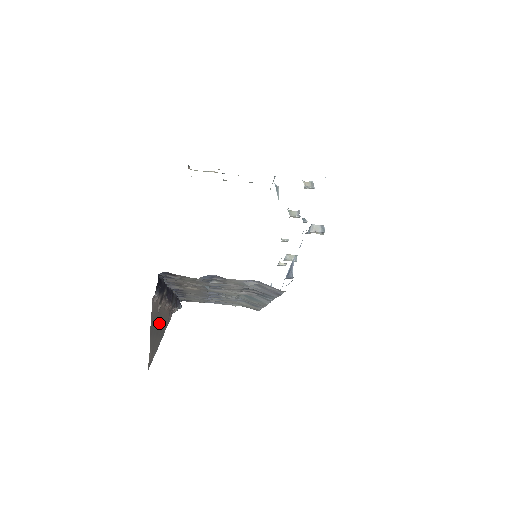
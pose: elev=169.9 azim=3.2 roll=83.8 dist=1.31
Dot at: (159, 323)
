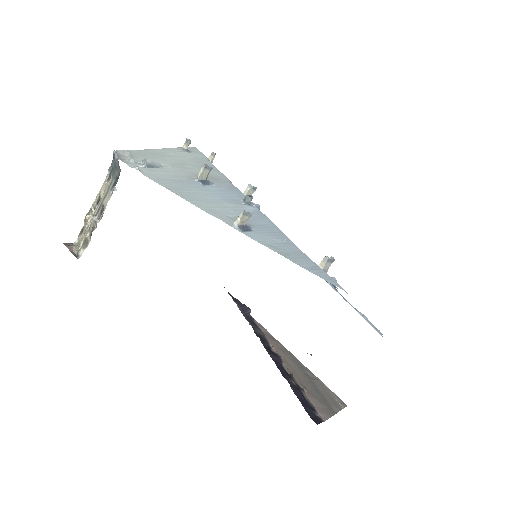
Dot at: (302, 377)
